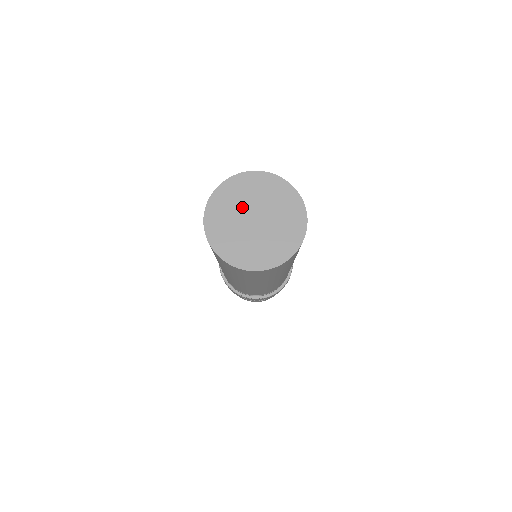
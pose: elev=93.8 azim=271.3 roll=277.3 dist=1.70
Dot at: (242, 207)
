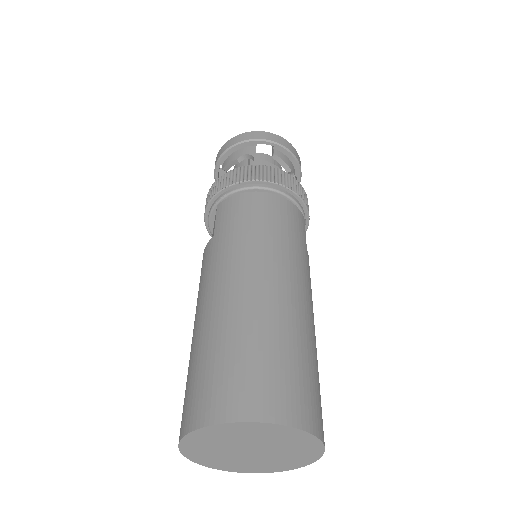
Dot at: (236, 443)
